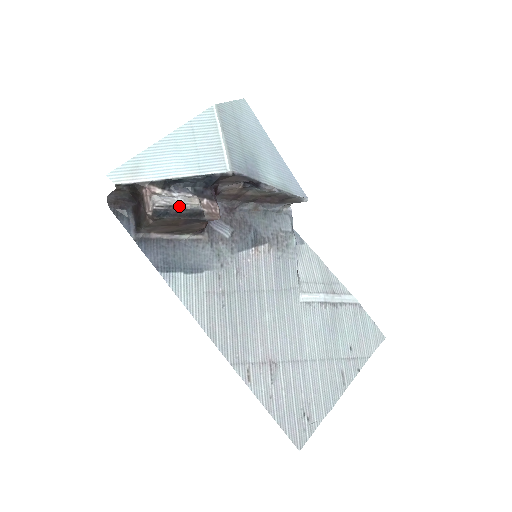
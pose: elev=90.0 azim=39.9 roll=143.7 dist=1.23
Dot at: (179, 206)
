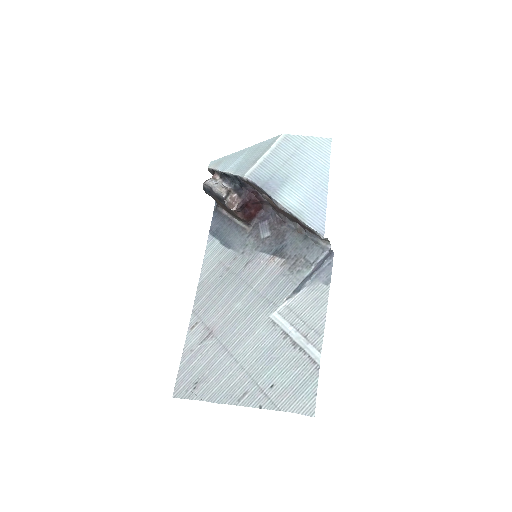
Dot at: (213, 189)
